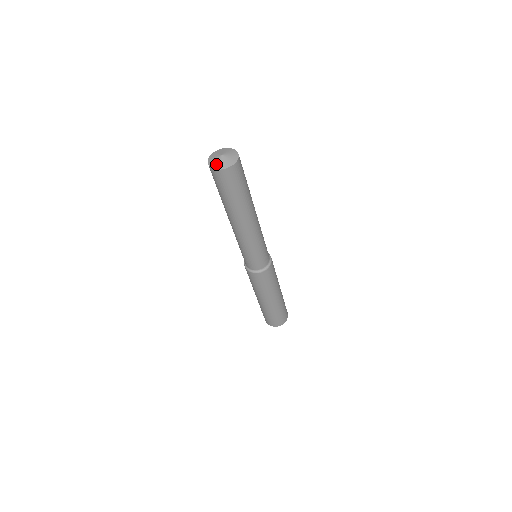
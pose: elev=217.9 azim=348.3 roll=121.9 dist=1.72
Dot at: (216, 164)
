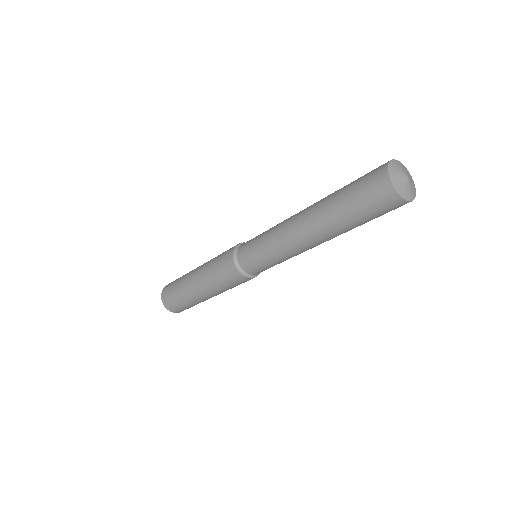
Dot at: (407, 193)
